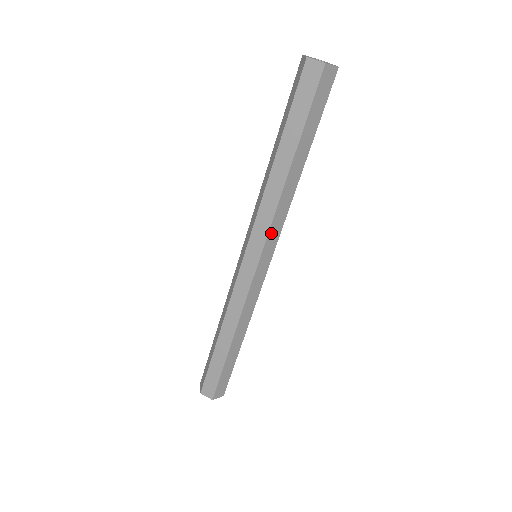
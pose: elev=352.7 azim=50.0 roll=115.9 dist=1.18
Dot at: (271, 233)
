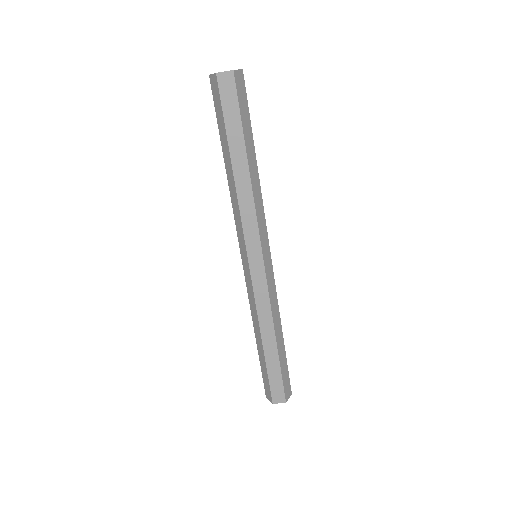
Dot at: (260, 228)
